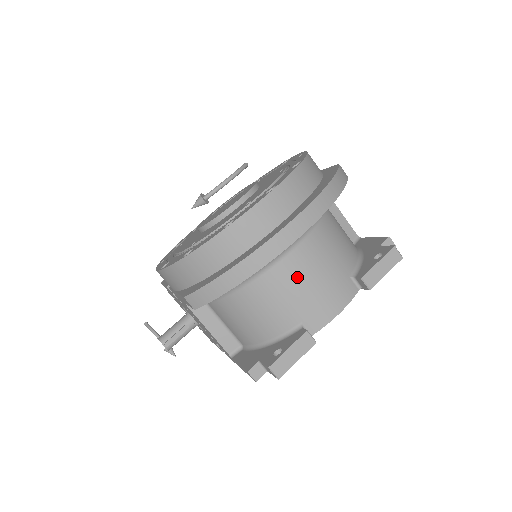
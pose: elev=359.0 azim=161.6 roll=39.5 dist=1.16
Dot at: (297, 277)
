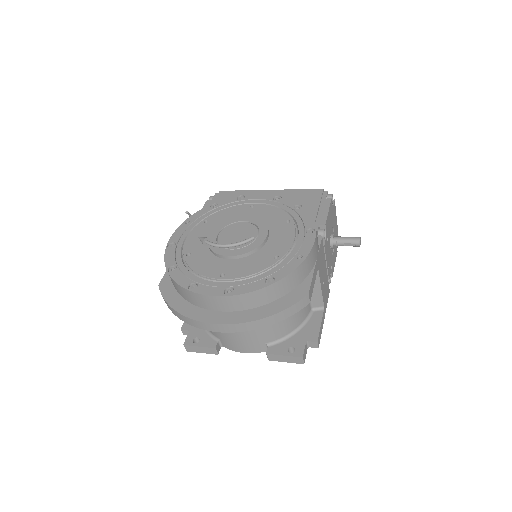
Dot at: occluded
